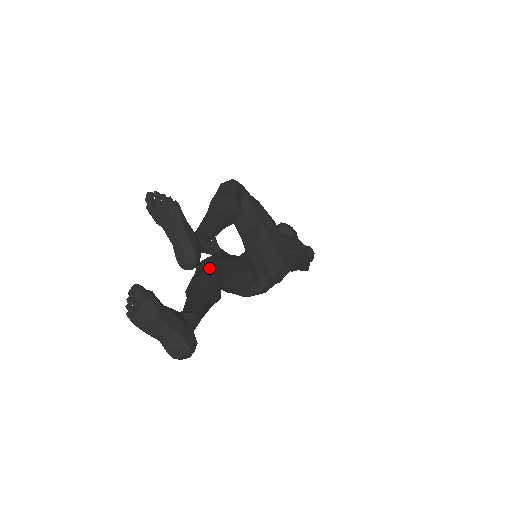
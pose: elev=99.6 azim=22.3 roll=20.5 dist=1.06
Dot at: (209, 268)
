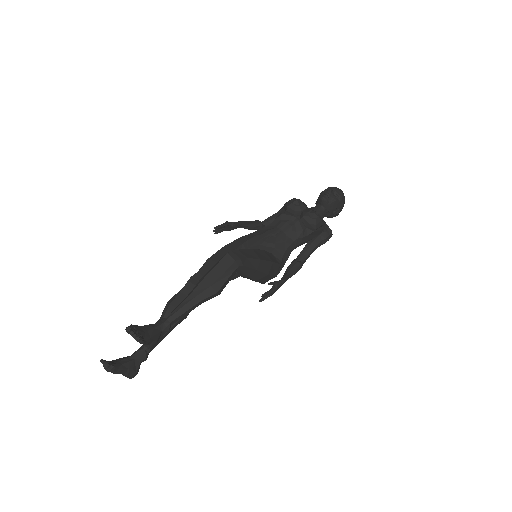
Dot at: occluded
